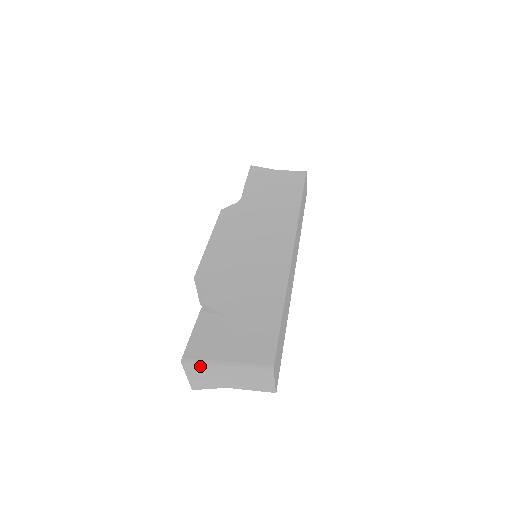
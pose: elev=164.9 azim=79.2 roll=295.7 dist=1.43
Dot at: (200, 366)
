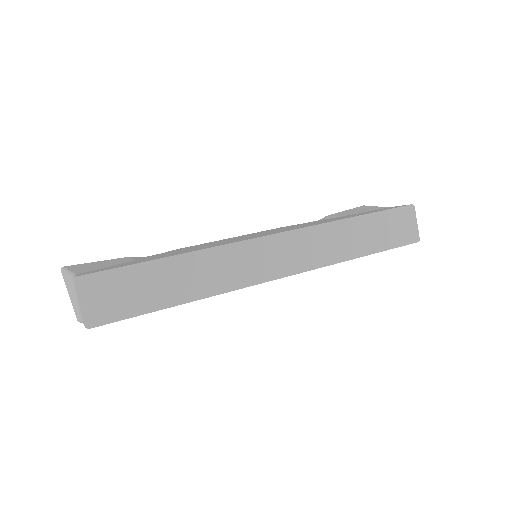
Dot at: (66, 276)
